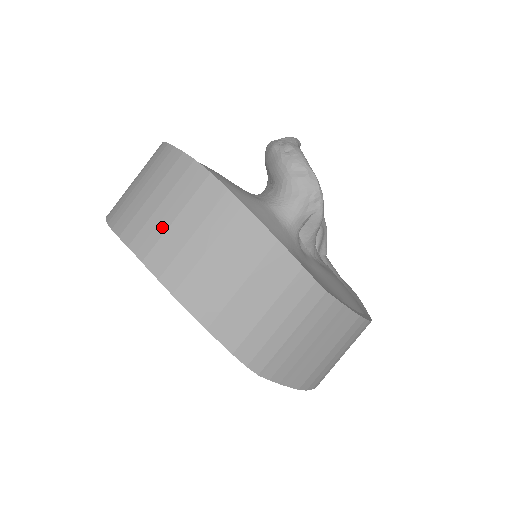
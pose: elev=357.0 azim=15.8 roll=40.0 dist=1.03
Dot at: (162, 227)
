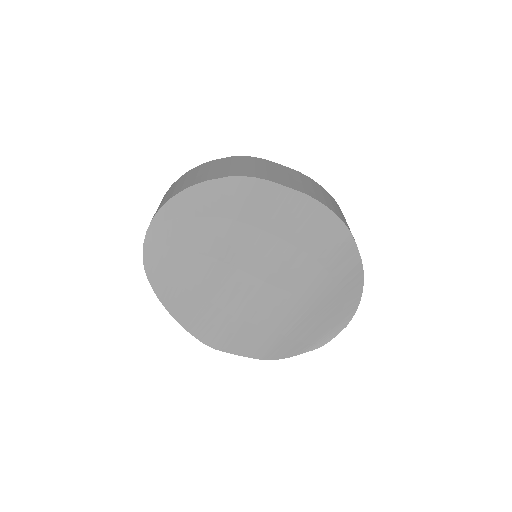
Dot at: (162, 202)
